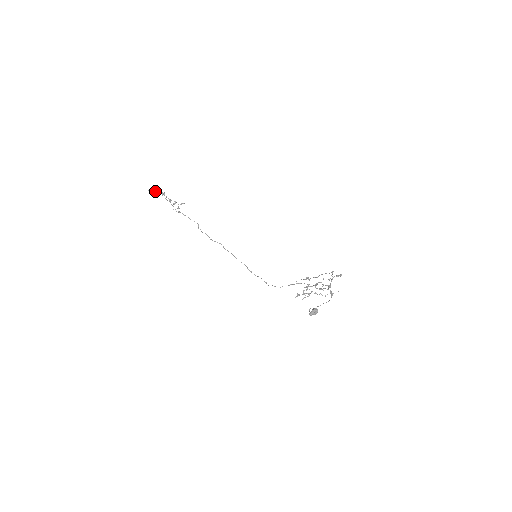
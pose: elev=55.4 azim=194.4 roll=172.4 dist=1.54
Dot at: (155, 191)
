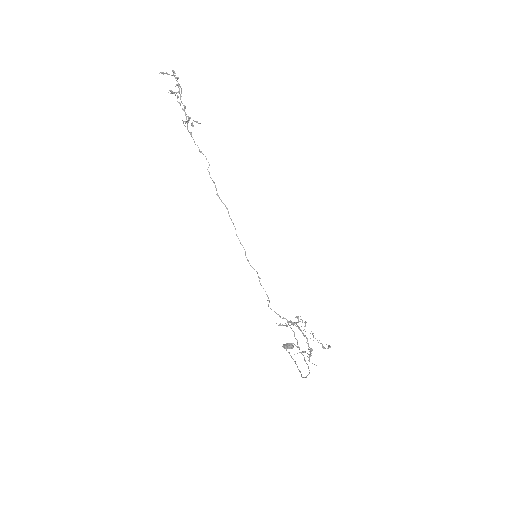
Dot at: (172, 71)
